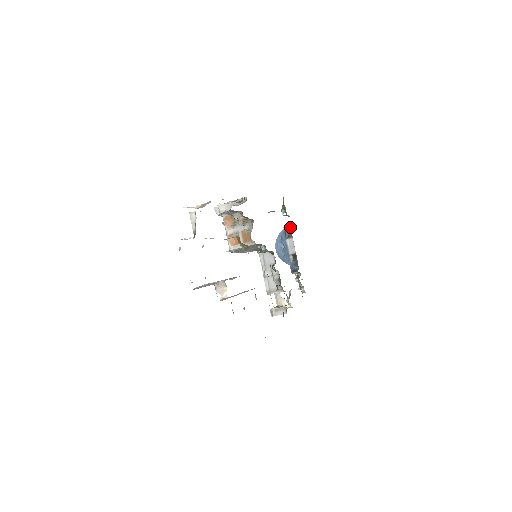
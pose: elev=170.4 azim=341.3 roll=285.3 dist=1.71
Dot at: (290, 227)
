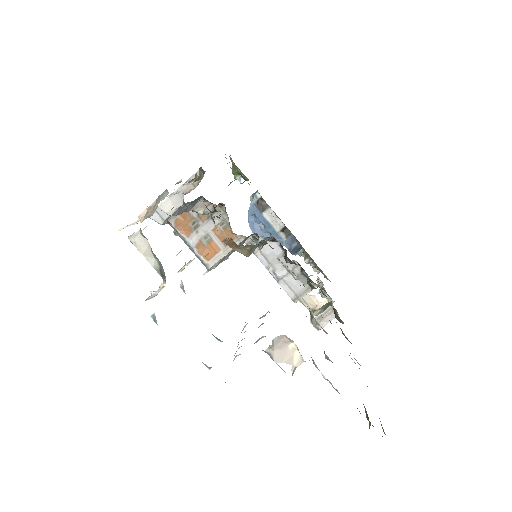
Dot at: (259, 195)
